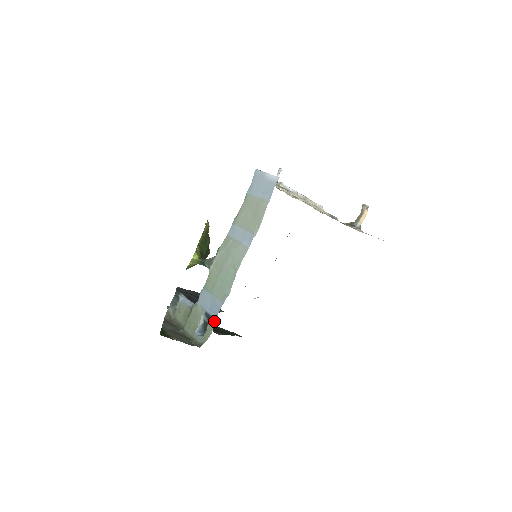
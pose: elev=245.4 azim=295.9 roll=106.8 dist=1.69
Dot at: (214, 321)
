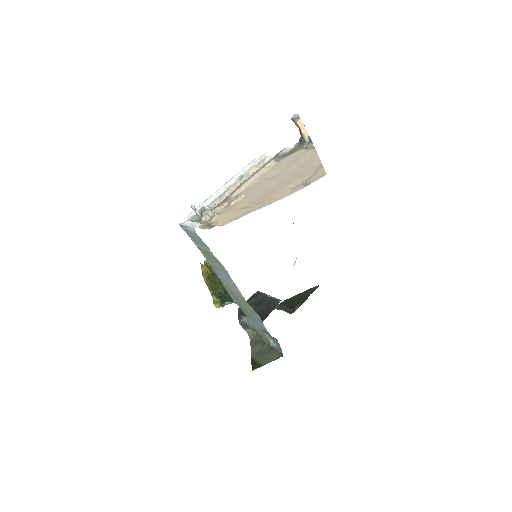
Dot at: (272, 337)
